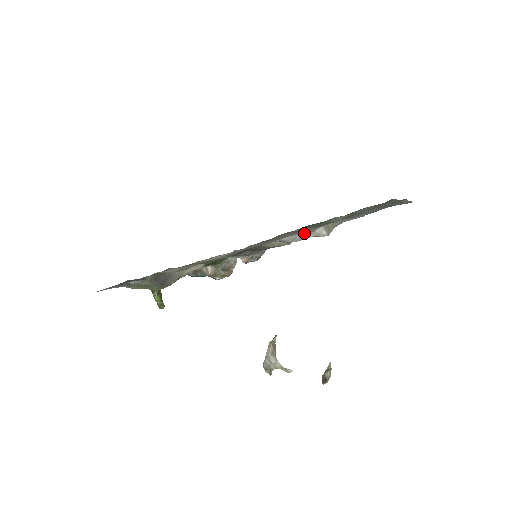
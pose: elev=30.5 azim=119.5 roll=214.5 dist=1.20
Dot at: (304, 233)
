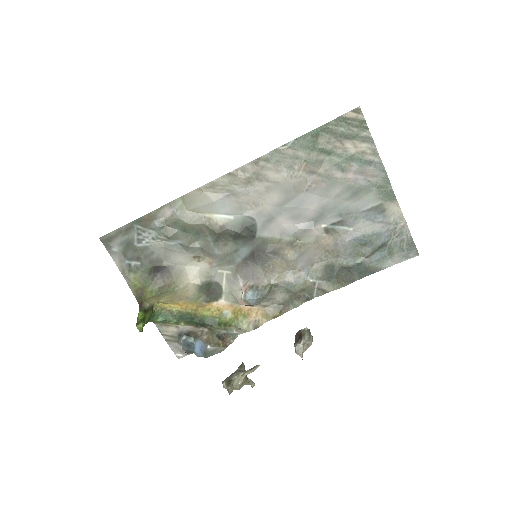
Dot at: (304, 227)
